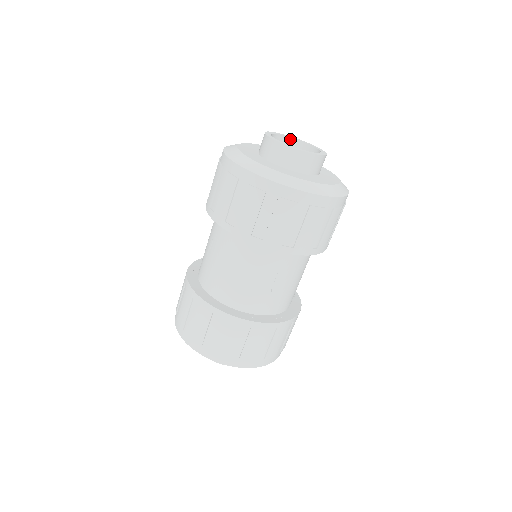
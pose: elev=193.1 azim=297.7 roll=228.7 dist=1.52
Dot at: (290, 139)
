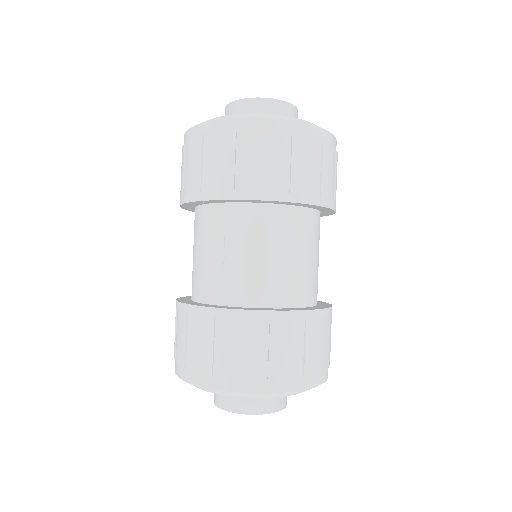
Dot at: occluded
